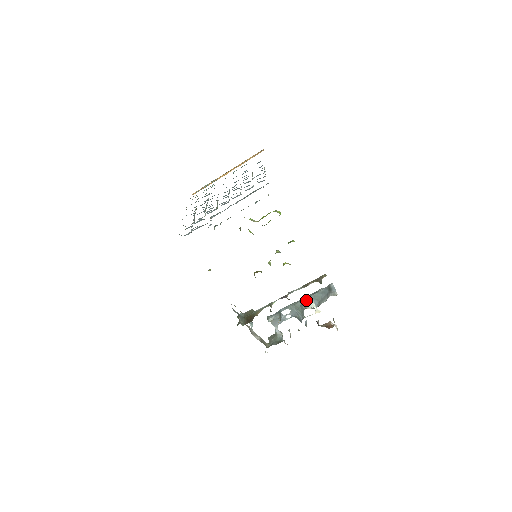
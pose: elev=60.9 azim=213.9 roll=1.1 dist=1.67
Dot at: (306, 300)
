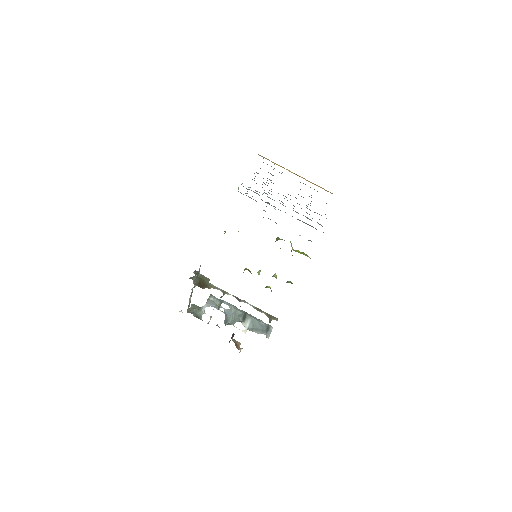
Dot at: (247, 316)
